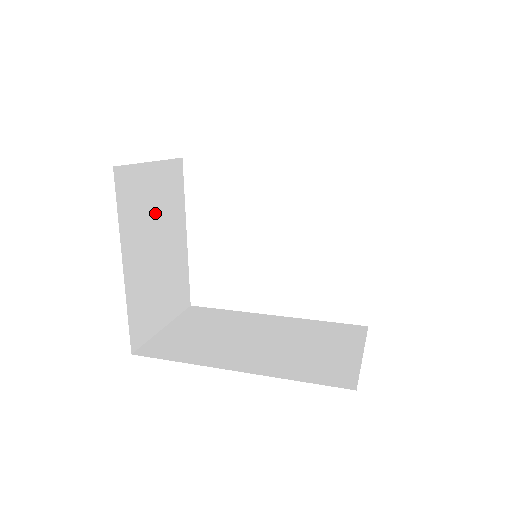
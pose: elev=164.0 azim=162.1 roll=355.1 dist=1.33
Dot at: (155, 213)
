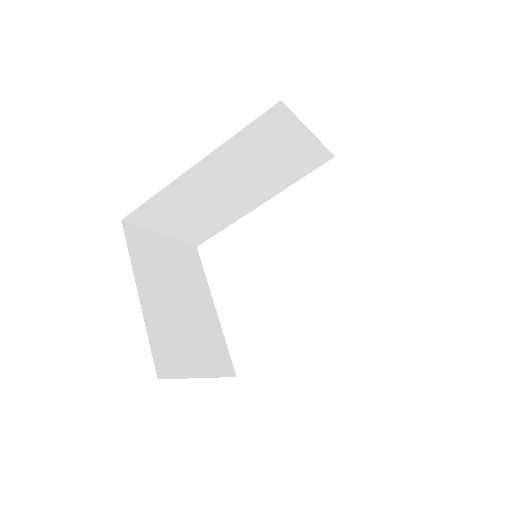
Dot at: (172, 272)
